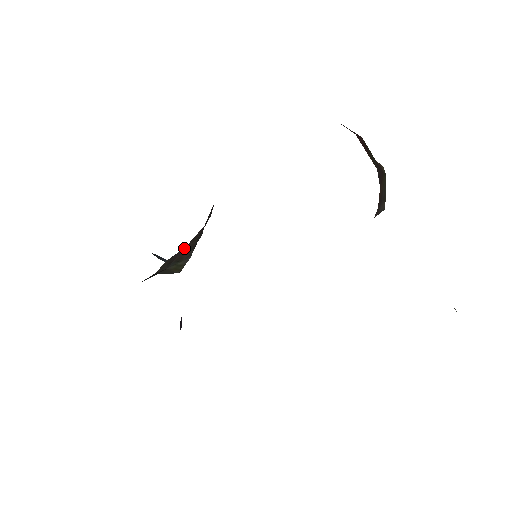
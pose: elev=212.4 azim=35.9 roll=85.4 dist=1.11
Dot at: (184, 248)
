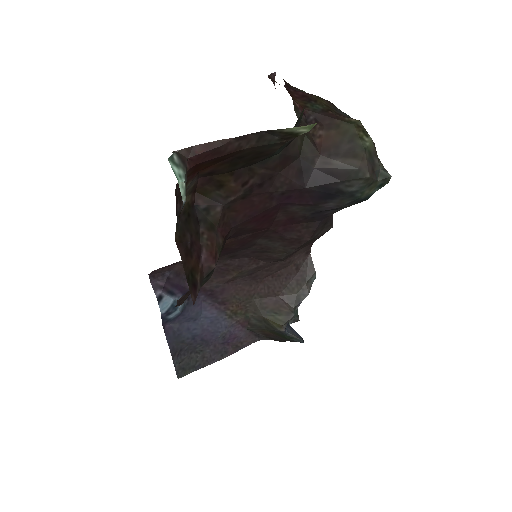
Dot at: (278, 297)
